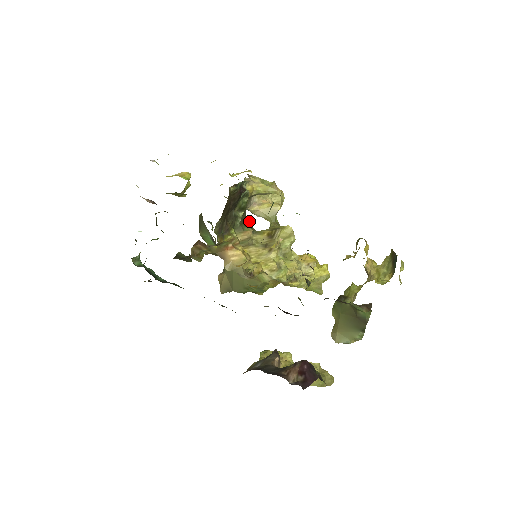
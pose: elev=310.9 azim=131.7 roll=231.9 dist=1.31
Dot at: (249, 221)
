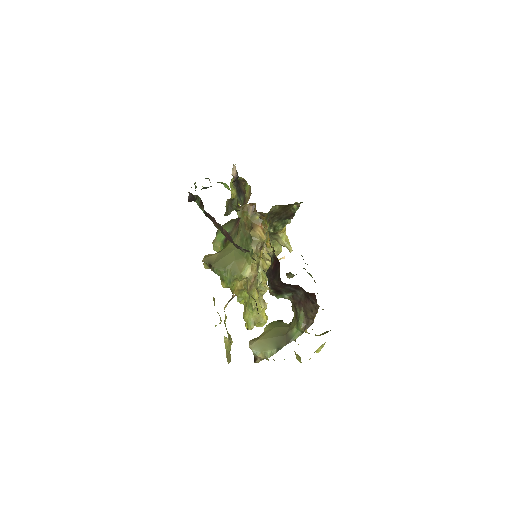
Dot at: occluded
